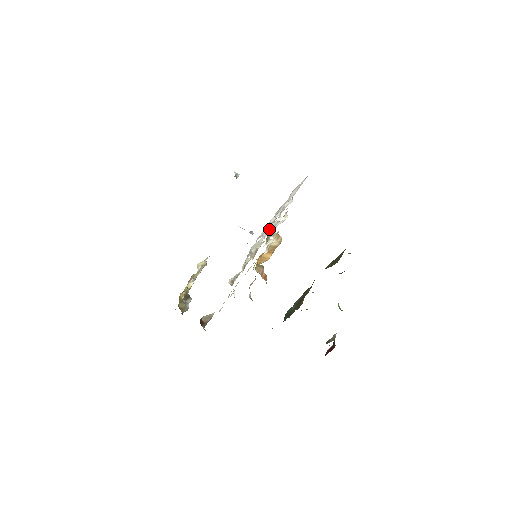
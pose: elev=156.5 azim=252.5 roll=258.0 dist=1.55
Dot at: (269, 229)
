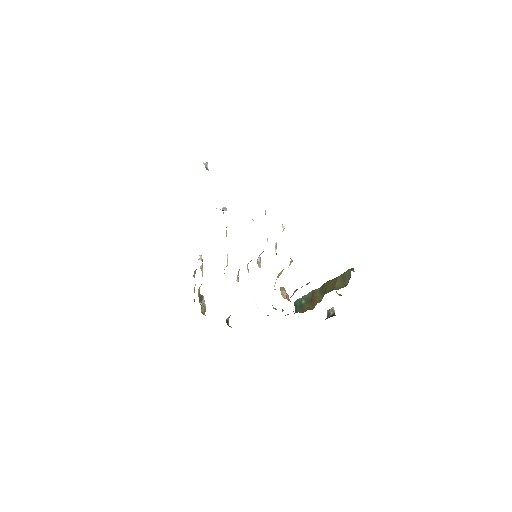
Dot at: occluded
